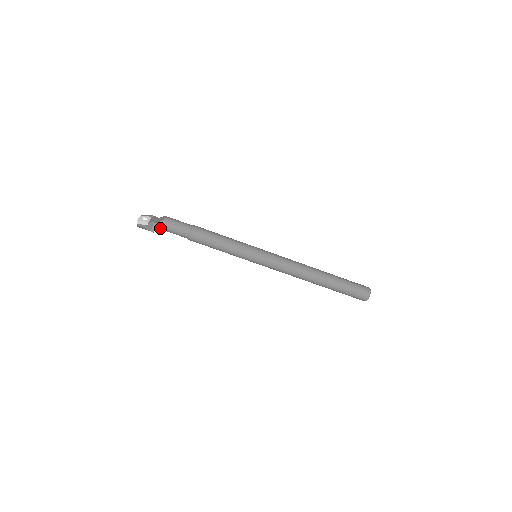
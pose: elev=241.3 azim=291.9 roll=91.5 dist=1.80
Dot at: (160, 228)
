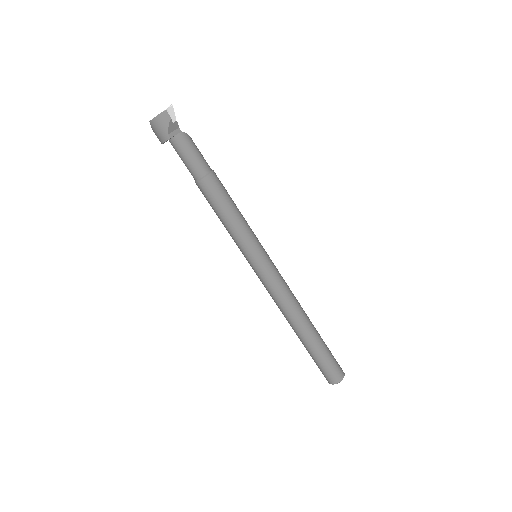
Dot at: (180, 141)
